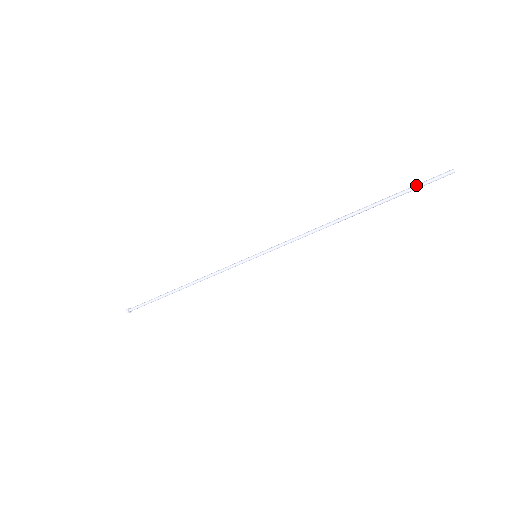
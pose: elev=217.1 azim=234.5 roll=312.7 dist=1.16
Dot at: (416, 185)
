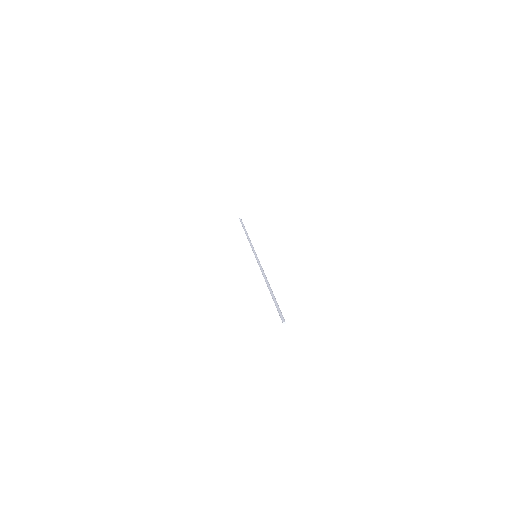
Dot at: (277, 309)
